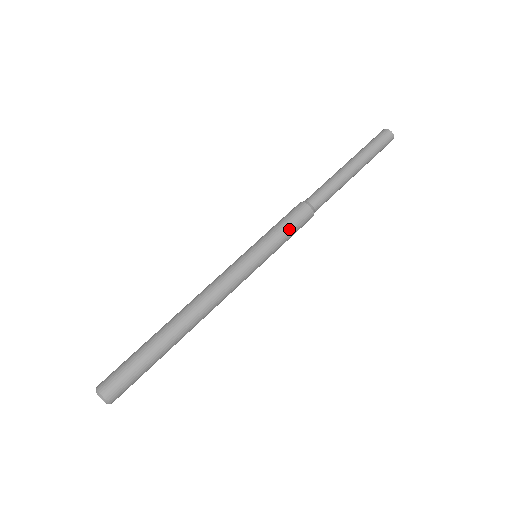
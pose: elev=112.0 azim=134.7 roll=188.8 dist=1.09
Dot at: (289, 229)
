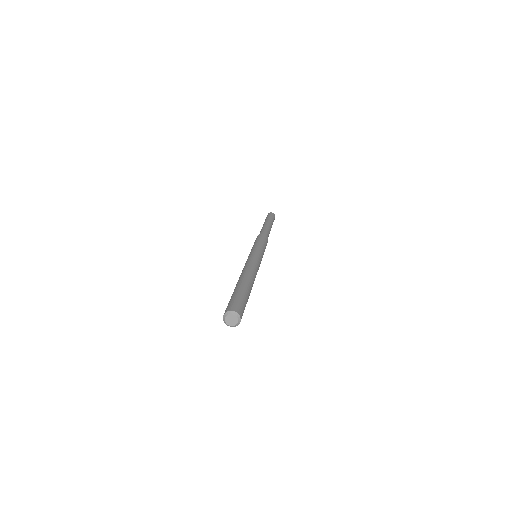
Dot at: (265, 243)
